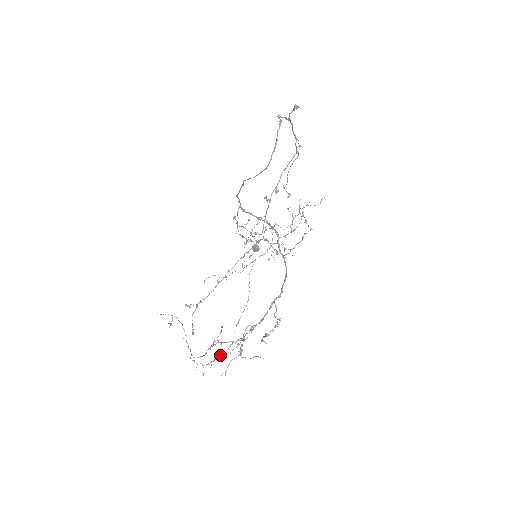
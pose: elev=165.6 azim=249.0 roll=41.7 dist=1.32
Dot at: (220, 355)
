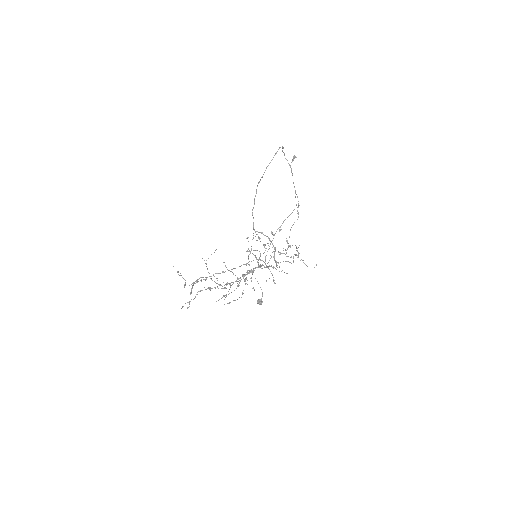
Dot at: occluded
